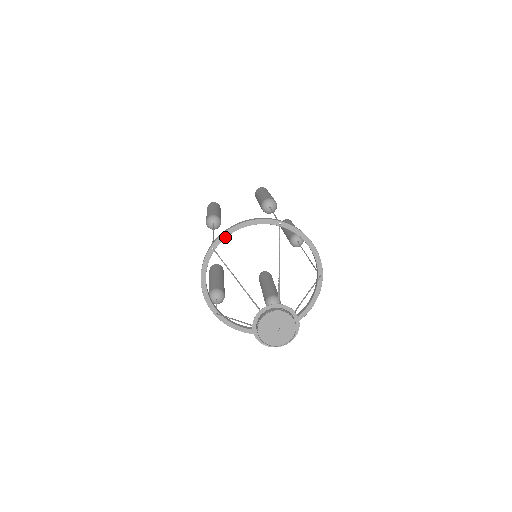
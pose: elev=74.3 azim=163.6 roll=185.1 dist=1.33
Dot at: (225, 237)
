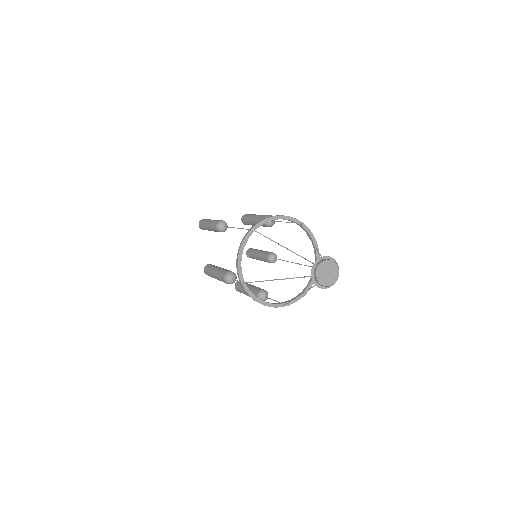
Dot at: (263, 223)
